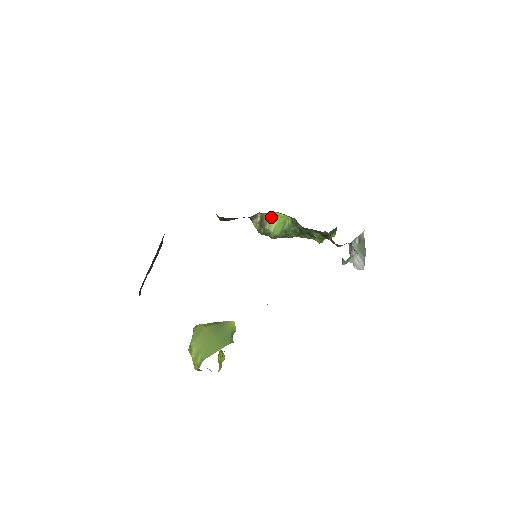
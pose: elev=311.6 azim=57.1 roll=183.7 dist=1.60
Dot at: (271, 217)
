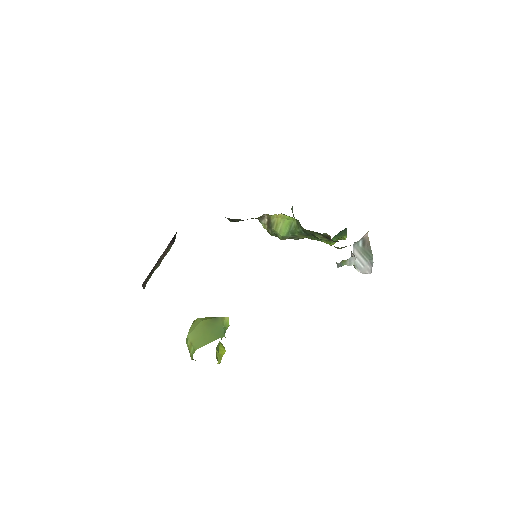
Dot at: (277, 218)
